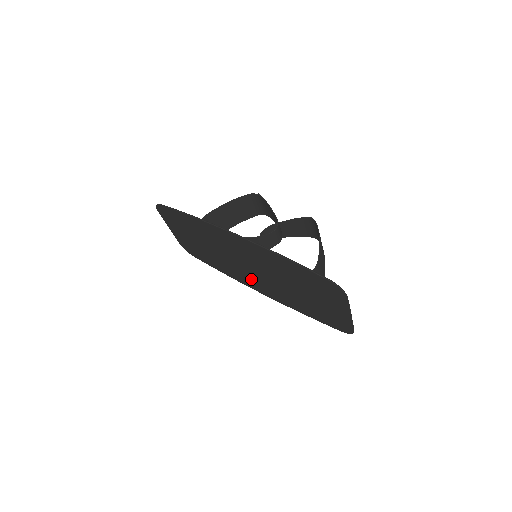
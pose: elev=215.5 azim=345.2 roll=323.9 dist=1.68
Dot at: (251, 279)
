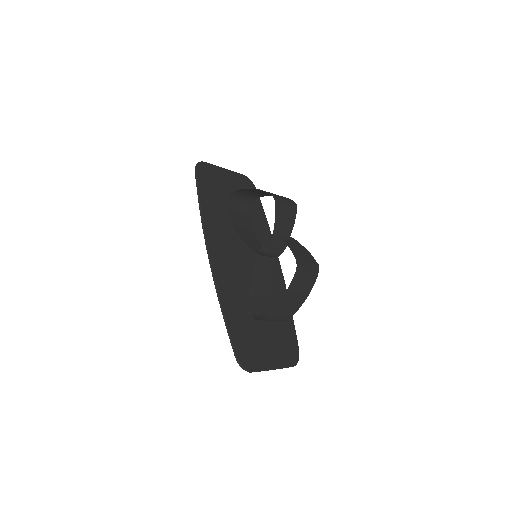
Dot at: occluded
